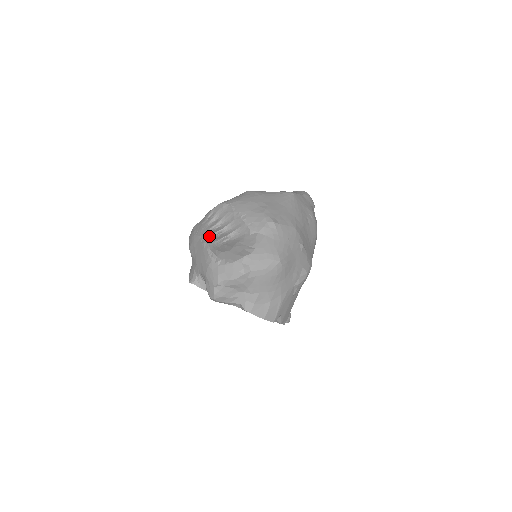
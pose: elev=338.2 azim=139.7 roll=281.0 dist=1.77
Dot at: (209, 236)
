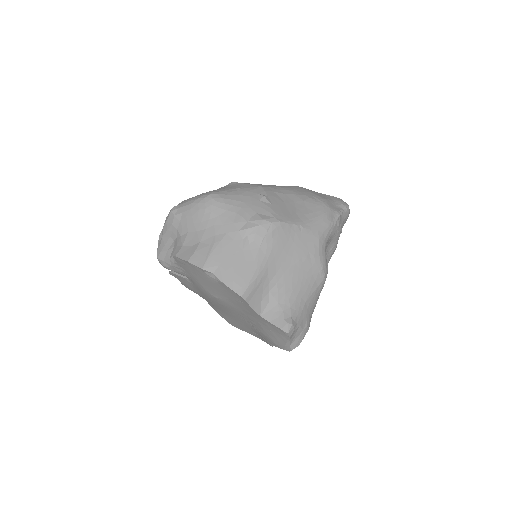
Dot at: occluded
